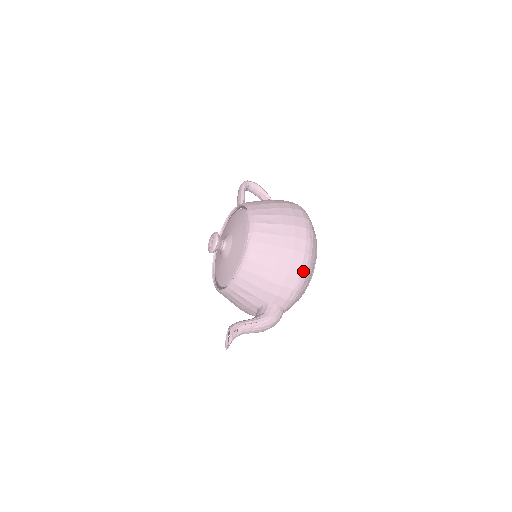
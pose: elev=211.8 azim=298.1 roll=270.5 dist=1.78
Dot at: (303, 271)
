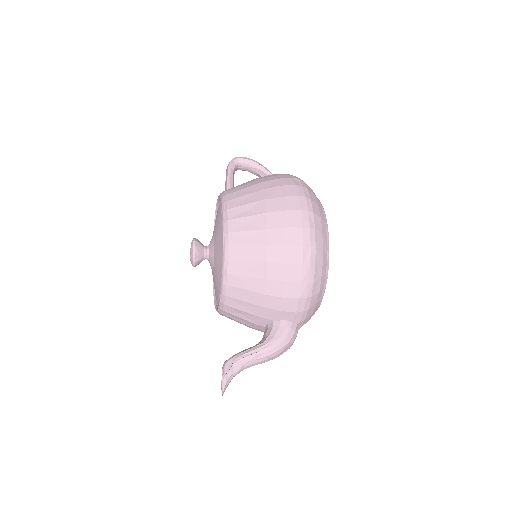
Dot at: (306, 272)
